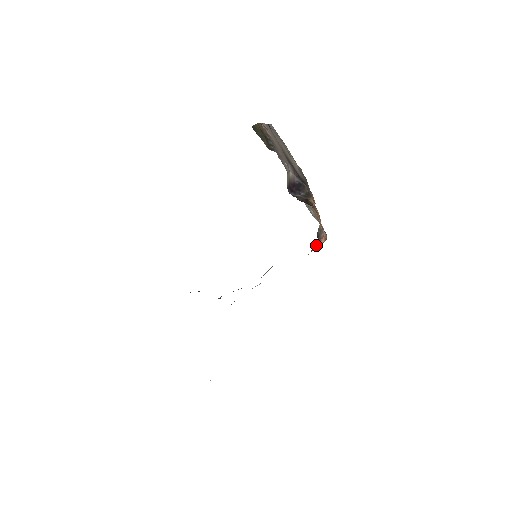
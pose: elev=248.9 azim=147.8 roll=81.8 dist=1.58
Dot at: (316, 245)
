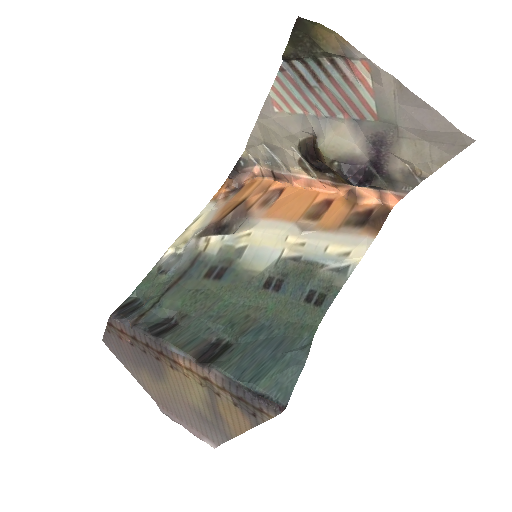
Dot at: (234, 180)
